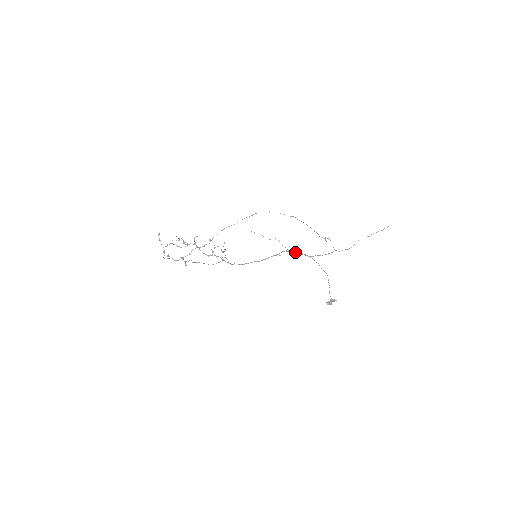
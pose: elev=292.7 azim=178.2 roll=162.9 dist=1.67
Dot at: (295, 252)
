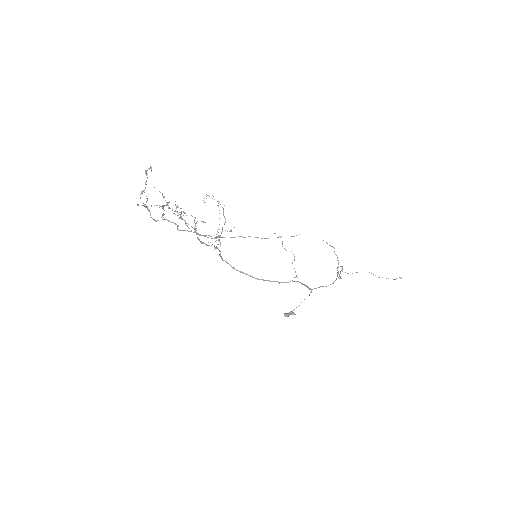
Dot at: (301, 283)
